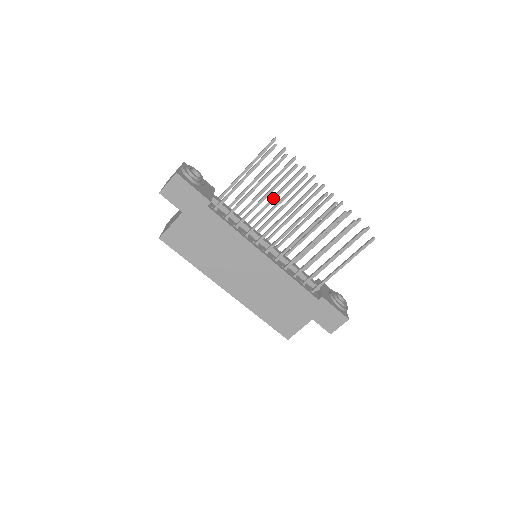
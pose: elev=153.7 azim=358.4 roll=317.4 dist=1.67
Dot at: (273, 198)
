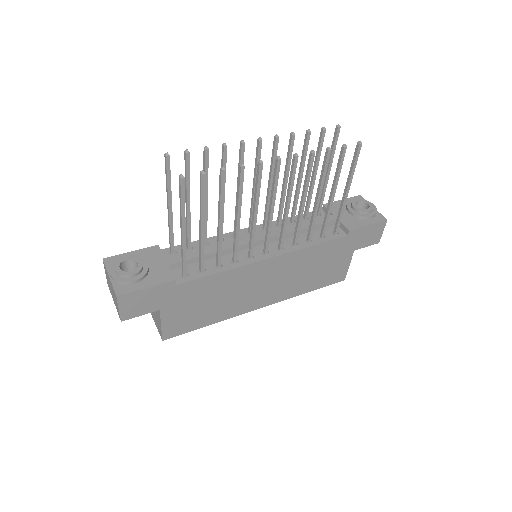
Dot at: occluded
